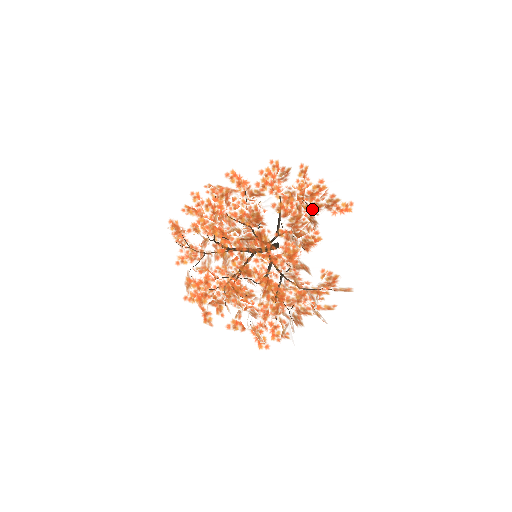
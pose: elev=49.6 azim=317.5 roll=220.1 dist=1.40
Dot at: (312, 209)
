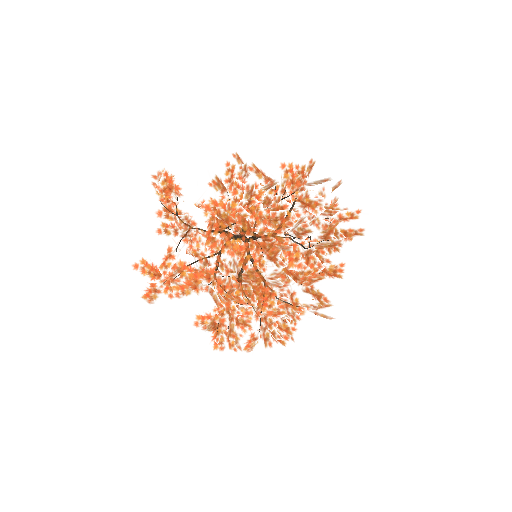
Dot at: (336, 233)
